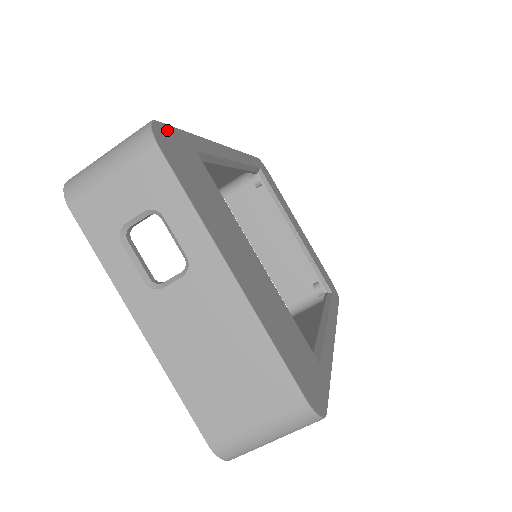
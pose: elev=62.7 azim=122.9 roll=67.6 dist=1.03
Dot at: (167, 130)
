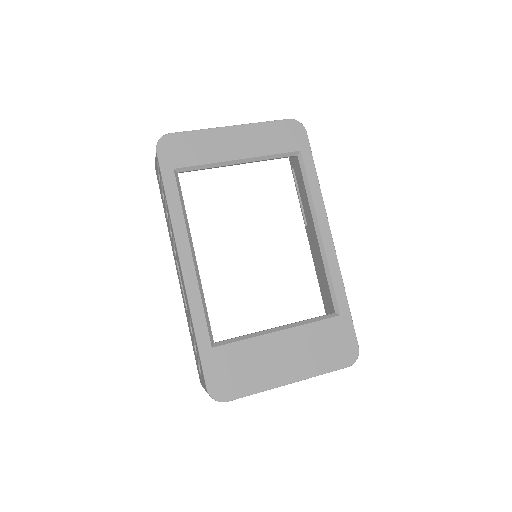
Dot at: (209, 380)
